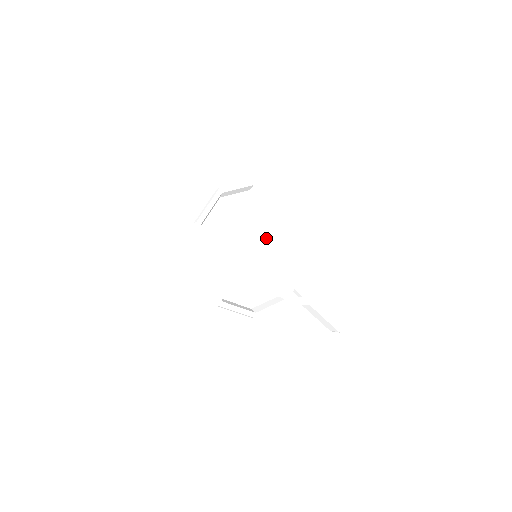
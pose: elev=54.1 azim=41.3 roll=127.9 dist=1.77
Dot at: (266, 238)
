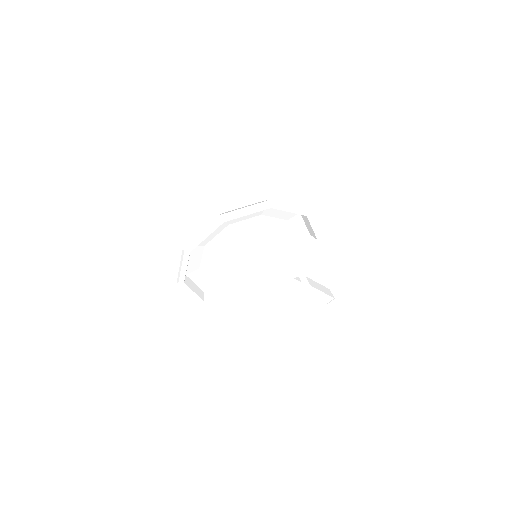
Dot at: (274, 241)
